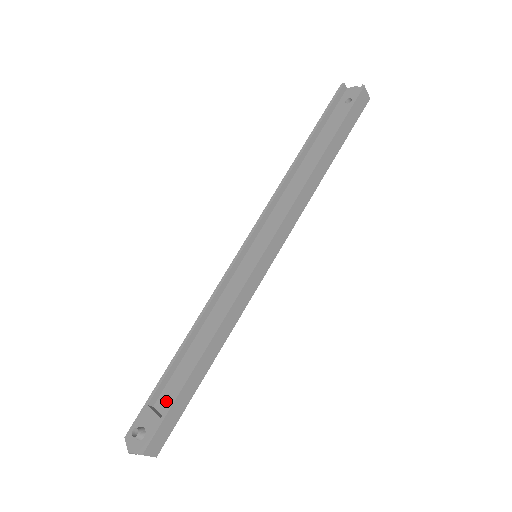
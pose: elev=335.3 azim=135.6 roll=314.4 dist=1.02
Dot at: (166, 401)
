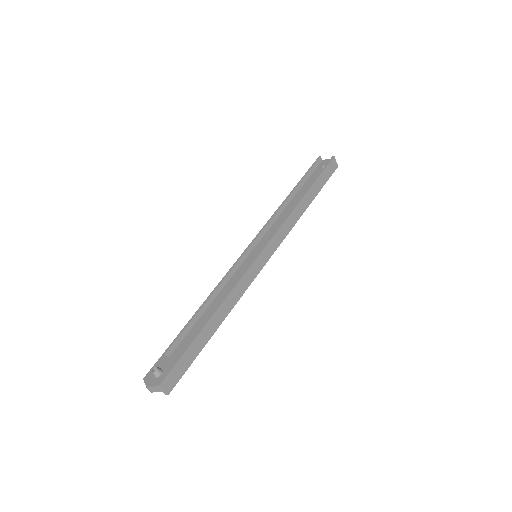
Dot at: (180, 352)
